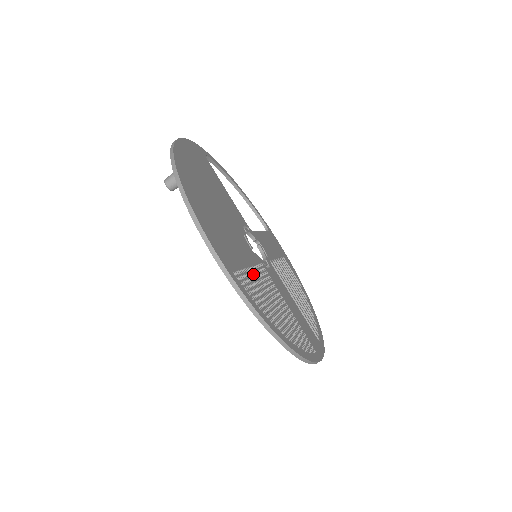
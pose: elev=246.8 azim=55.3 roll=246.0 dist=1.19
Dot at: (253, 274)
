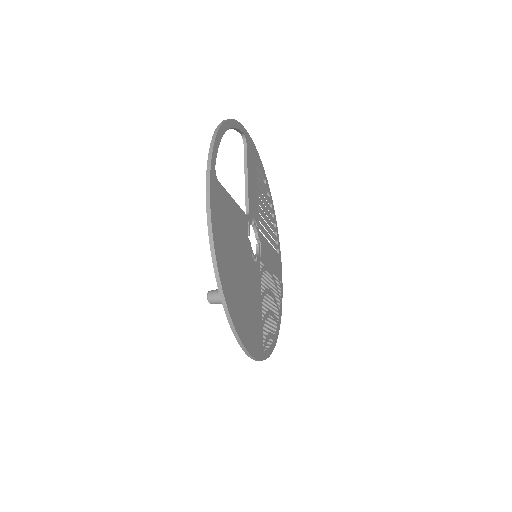
Dot at: (263, 306)
